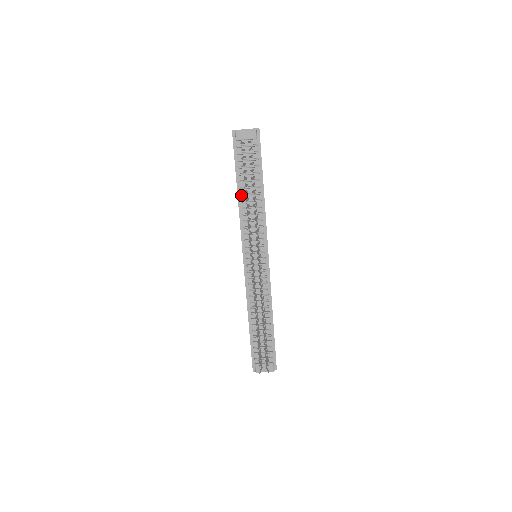
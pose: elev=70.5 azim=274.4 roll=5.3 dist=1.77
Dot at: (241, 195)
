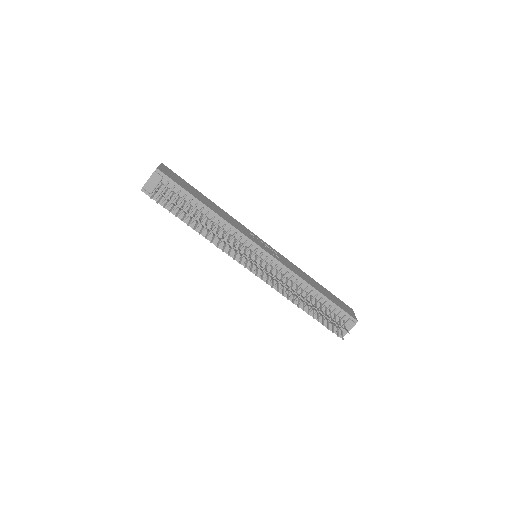
Dot at: (196, 228)
